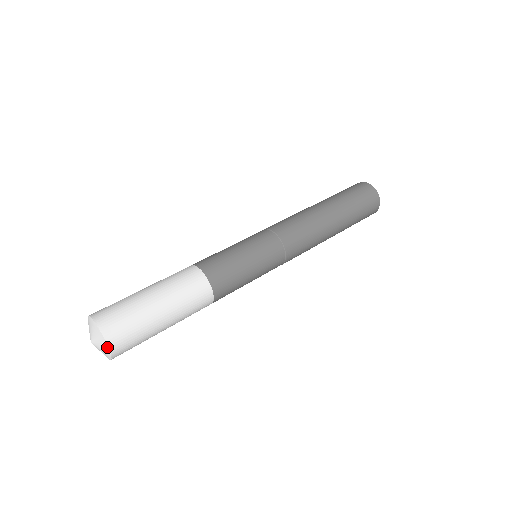
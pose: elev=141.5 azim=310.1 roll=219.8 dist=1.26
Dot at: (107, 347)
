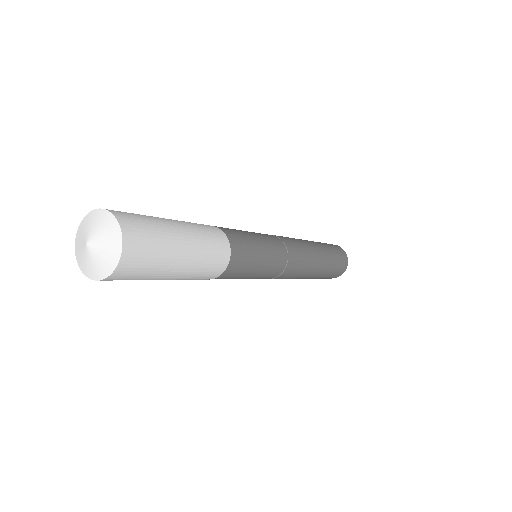
Dot at: (119, 249)
